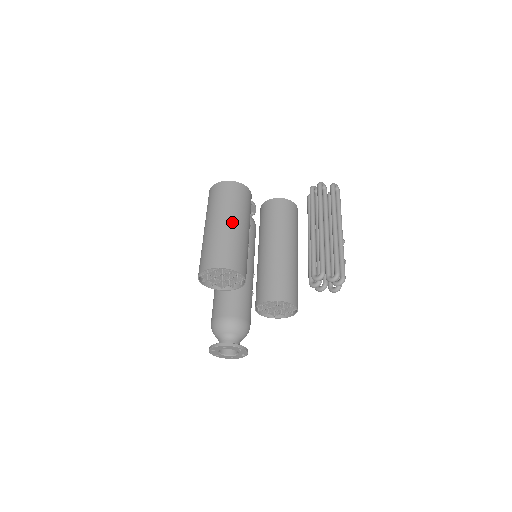
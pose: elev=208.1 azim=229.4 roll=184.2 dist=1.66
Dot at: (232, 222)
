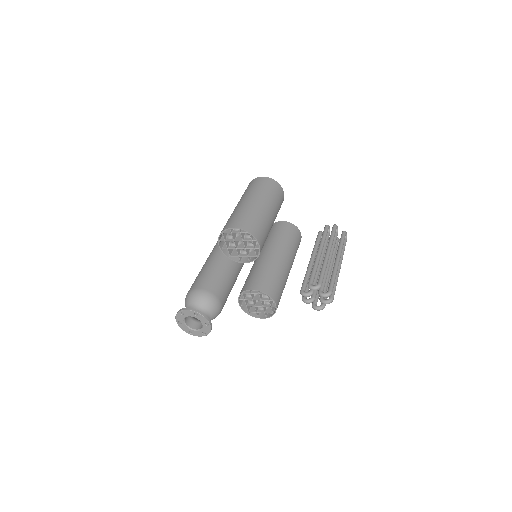
Dot at: (268, 207)
